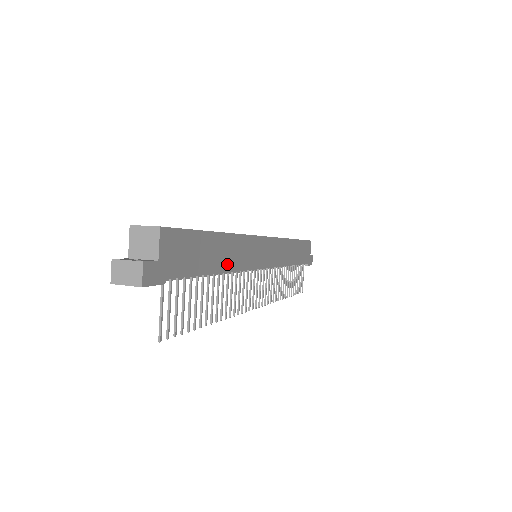
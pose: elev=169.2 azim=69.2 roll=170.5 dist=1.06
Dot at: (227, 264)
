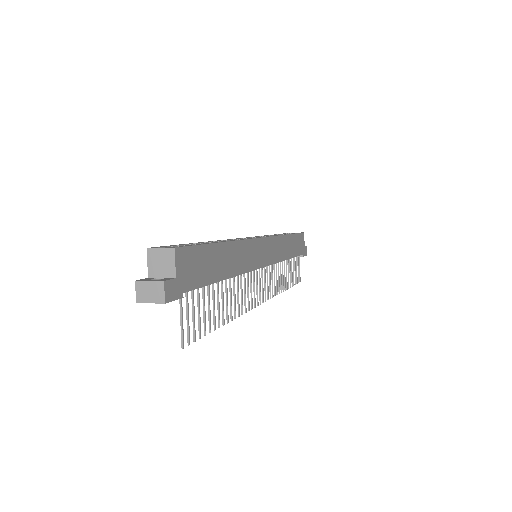
Dot at: (232, 269)
